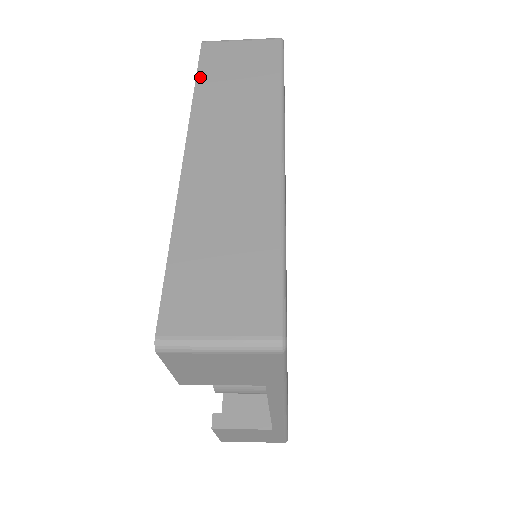
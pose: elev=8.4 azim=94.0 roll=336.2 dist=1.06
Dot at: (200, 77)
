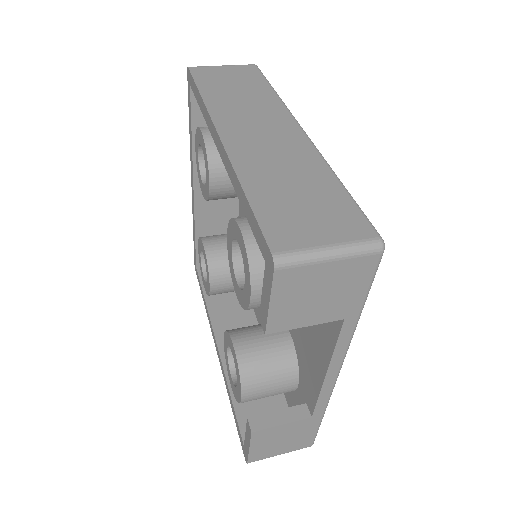
Dot at: (201, 87)
